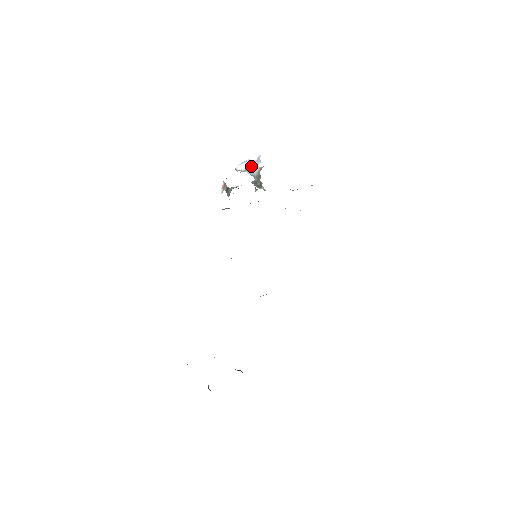
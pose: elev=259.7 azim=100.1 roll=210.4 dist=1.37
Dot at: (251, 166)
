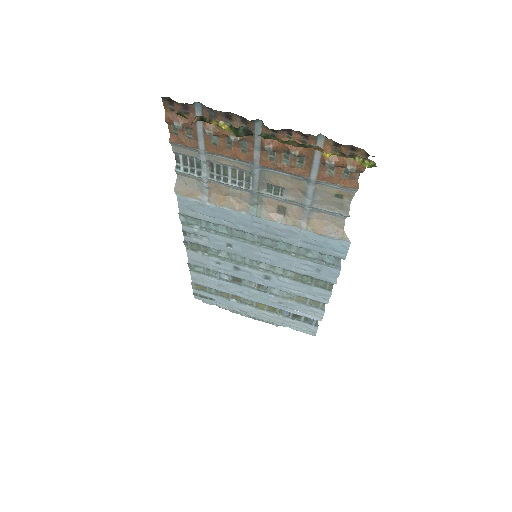
Dot at: occluded
